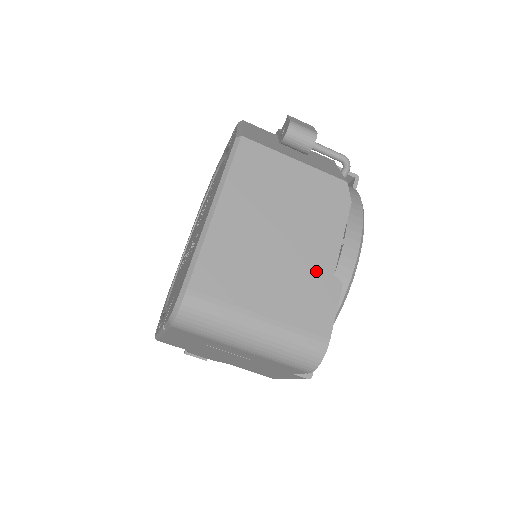
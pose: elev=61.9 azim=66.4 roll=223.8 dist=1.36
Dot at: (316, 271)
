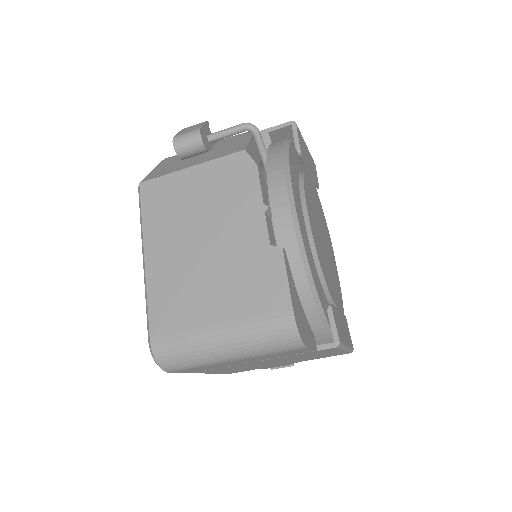
Dot at: (251, 253)
